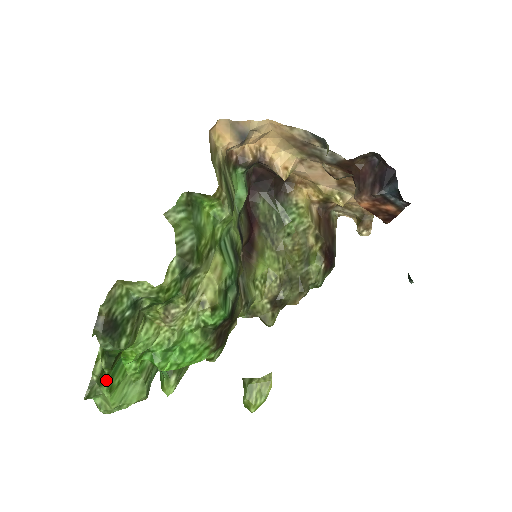
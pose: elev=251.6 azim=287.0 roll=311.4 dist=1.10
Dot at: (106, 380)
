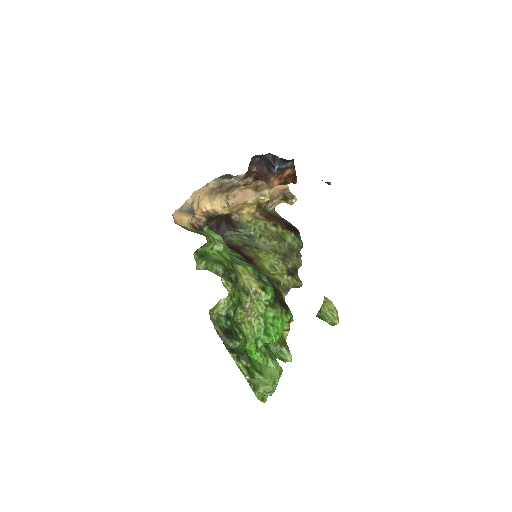
Dot at: (253, 370)
